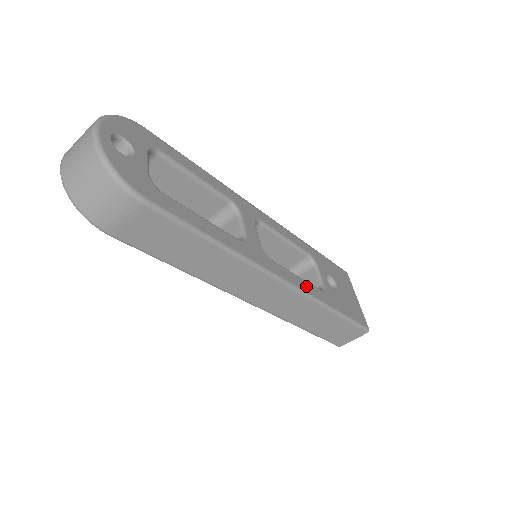
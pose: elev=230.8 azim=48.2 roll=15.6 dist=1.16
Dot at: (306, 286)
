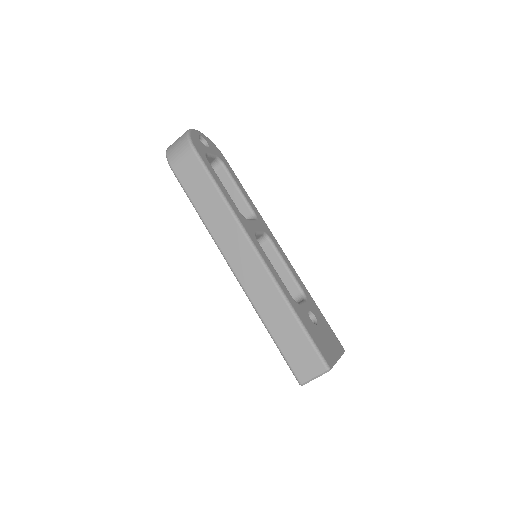
Dot at: (277, 276)
